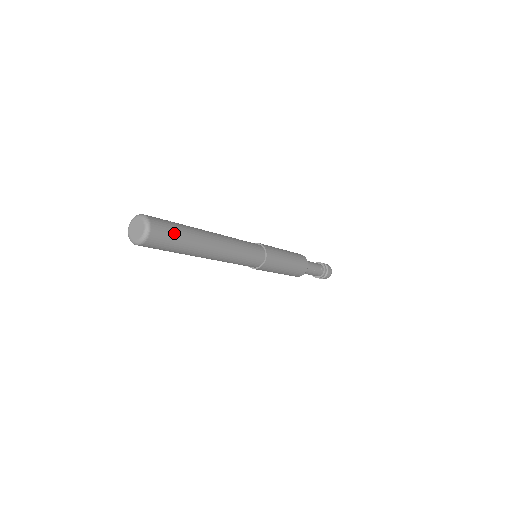
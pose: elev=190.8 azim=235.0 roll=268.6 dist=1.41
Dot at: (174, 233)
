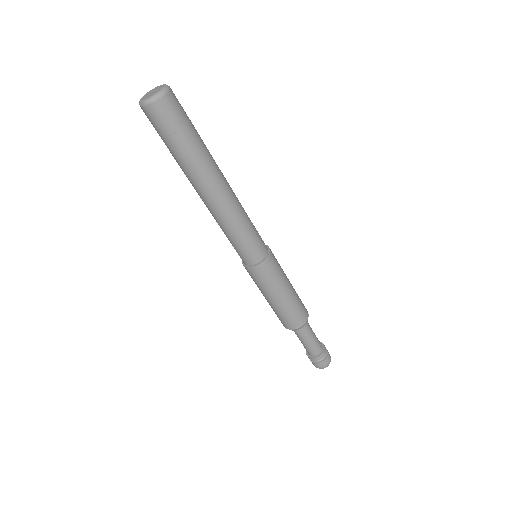
Dot at: (188, 122)
